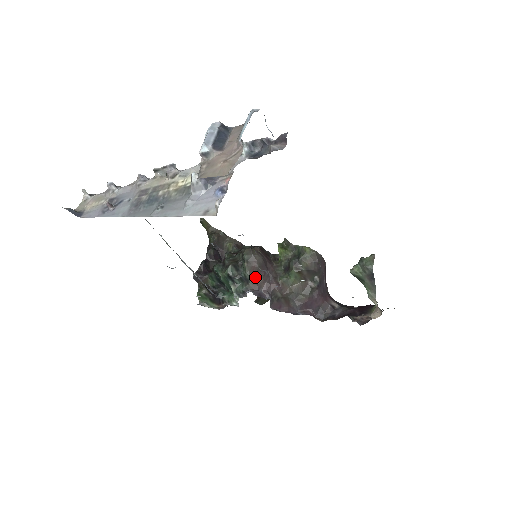
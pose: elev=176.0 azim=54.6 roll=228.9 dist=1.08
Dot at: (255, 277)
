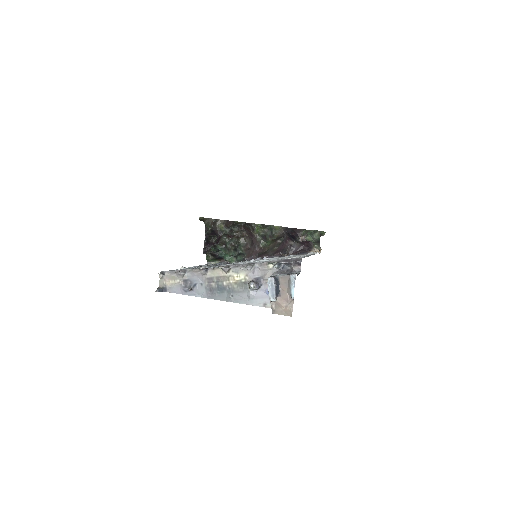
Dot at: (248, 252)
